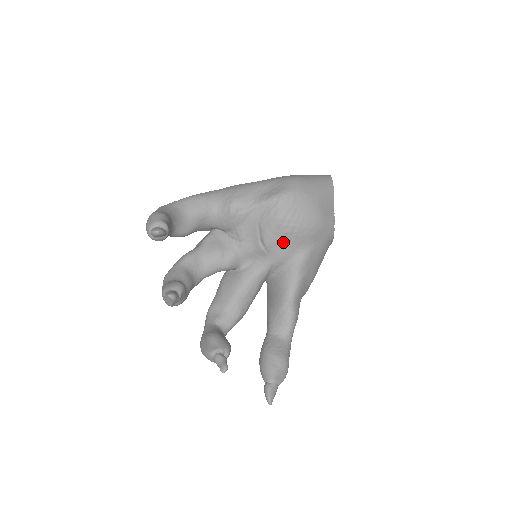
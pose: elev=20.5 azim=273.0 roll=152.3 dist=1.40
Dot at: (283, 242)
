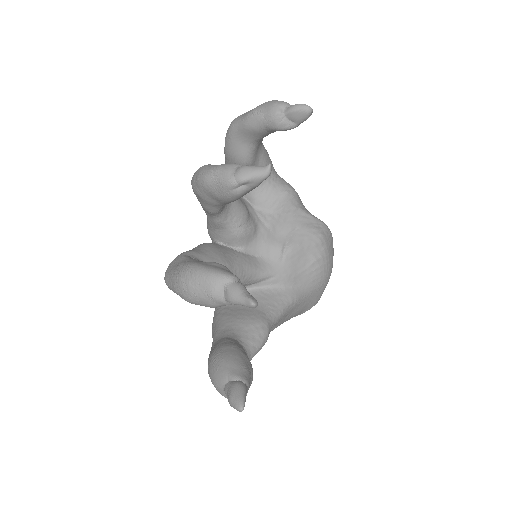
Dot at: (302, 264)
